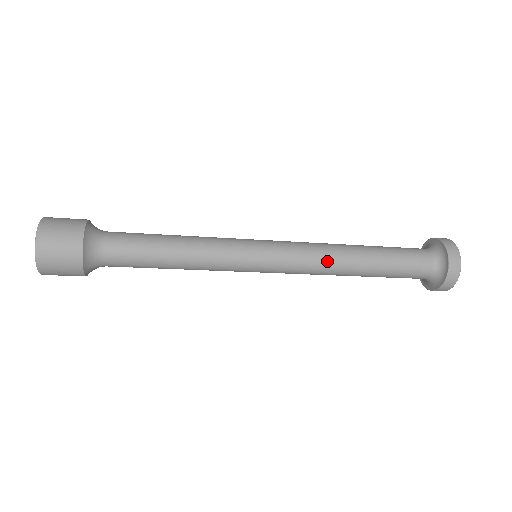
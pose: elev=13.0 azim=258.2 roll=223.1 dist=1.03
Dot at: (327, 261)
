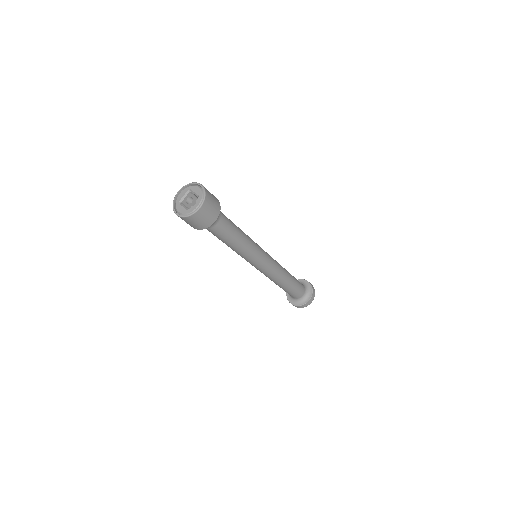
Dot at: (281, 271)
